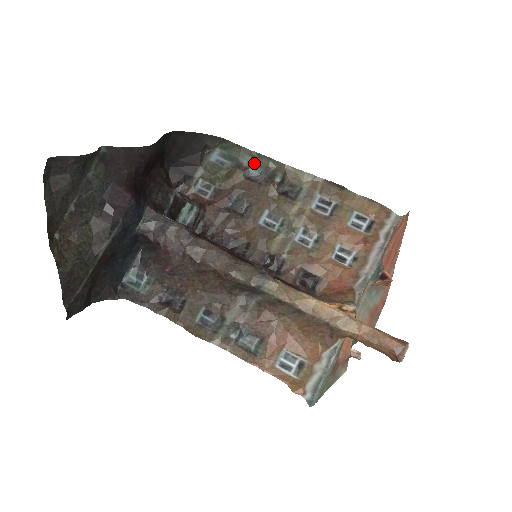
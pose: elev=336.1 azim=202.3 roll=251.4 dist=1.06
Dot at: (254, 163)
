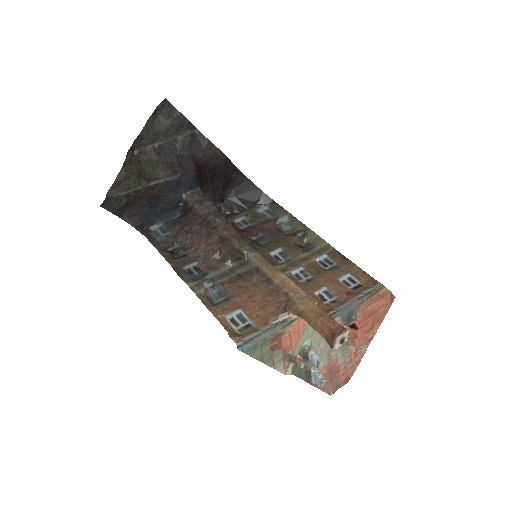
Dot at: (287, 222)
